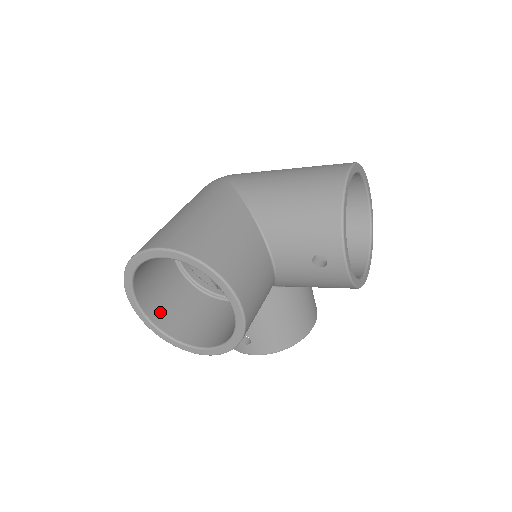
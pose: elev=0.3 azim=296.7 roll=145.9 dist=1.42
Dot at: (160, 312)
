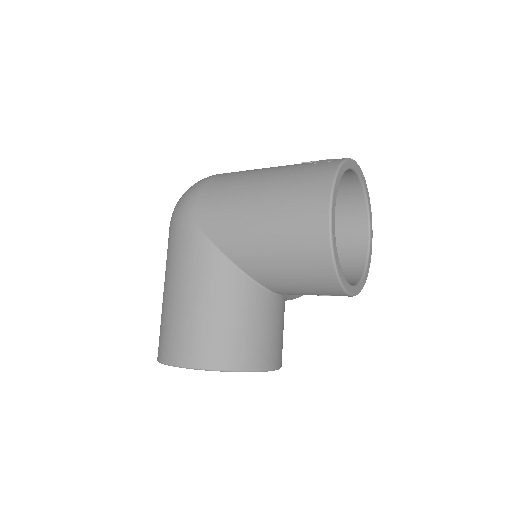
Dot at: occluded
